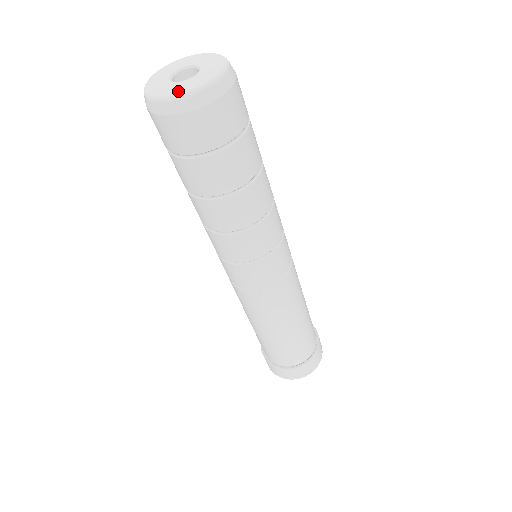
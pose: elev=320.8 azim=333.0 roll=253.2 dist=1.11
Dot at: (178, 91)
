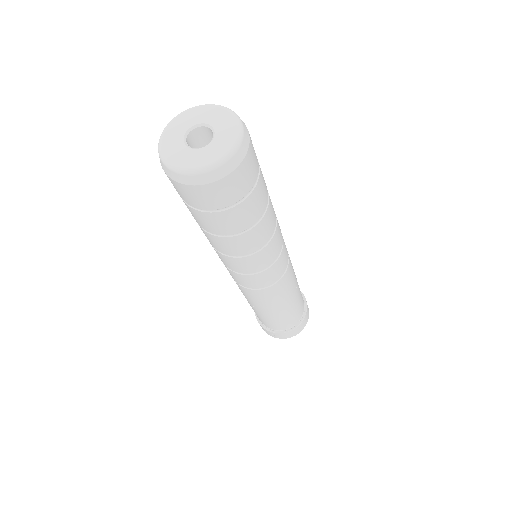
Dot at: (167, 153)
